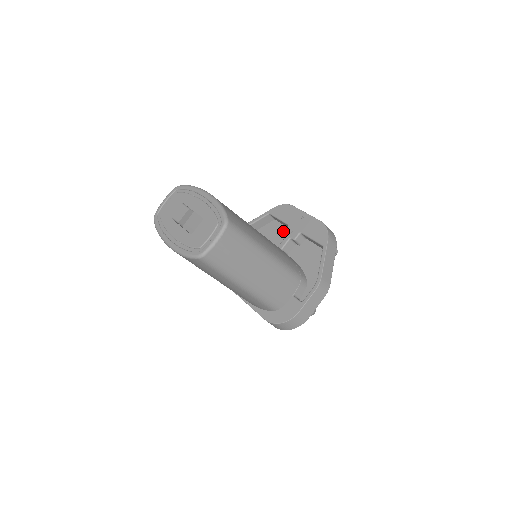
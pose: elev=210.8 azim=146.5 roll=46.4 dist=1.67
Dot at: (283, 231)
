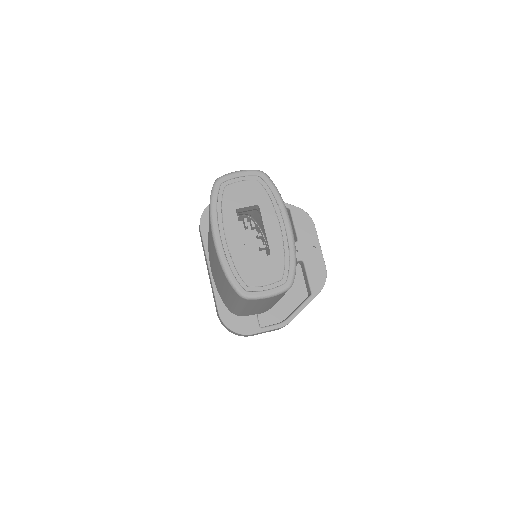
Dot at: occluded
